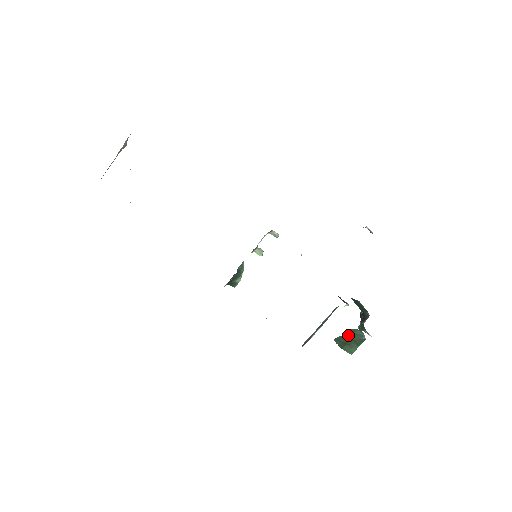
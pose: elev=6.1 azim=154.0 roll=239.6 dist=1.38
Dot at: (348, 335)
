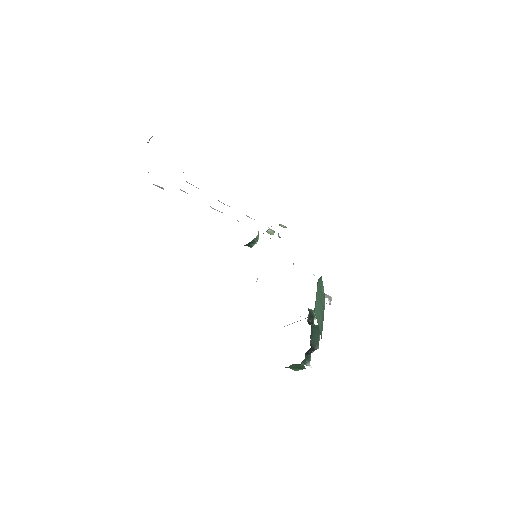
Dot at: (292, 365)
